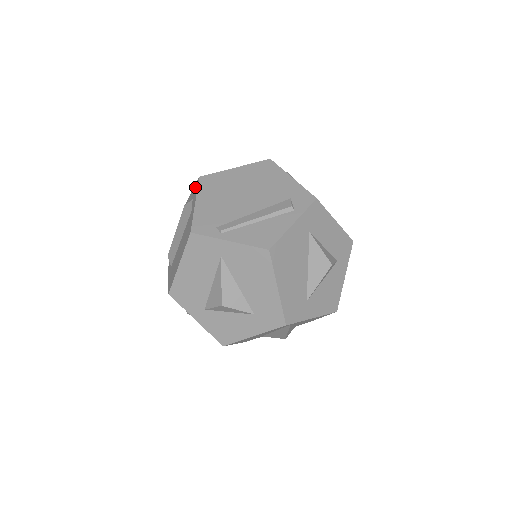
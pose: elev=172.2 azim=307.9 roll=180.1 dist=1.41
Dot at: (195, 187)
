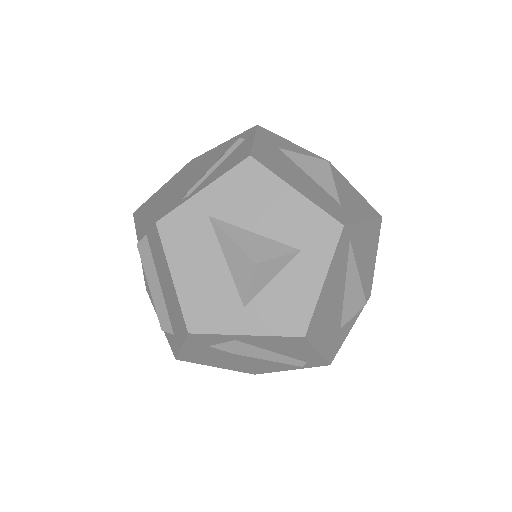
Dot at: (136, 229)
